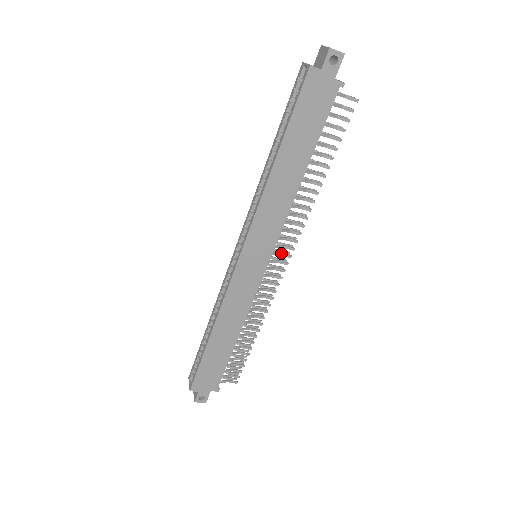
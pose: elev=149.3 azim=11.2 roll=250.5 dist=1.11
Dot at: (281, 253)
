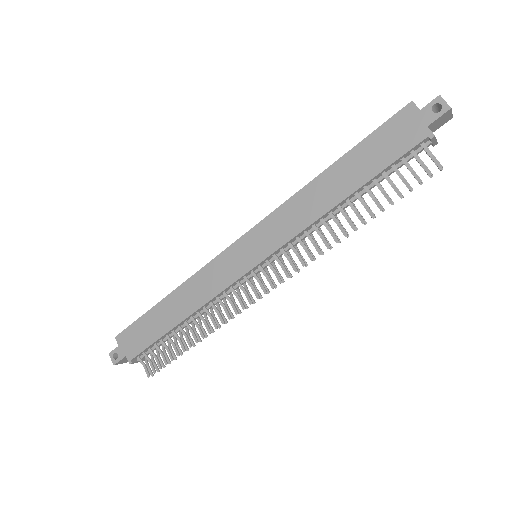
Dot at: (276, 271)
